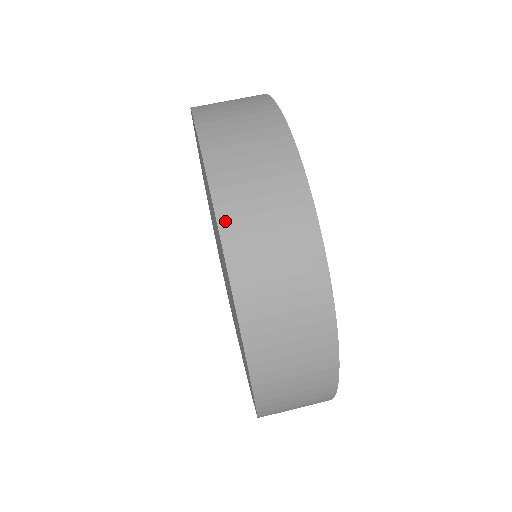
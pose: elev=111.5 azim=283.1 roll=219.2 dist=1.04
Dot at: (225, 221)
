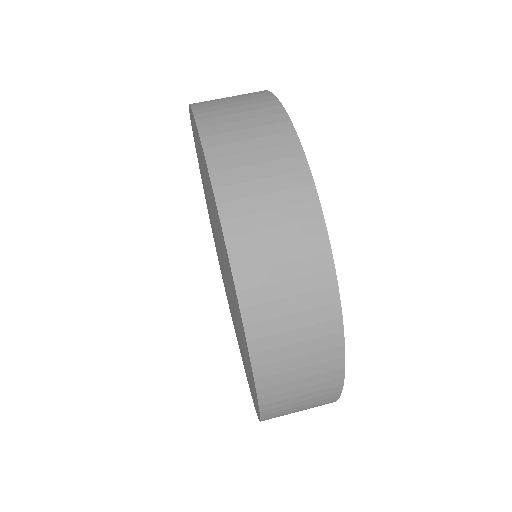
Dot at: (196, 103)
